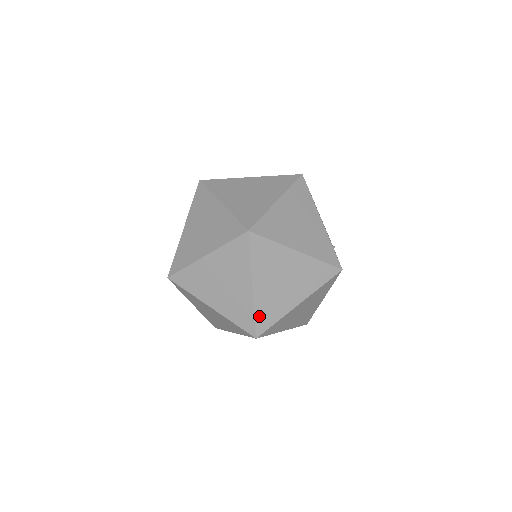
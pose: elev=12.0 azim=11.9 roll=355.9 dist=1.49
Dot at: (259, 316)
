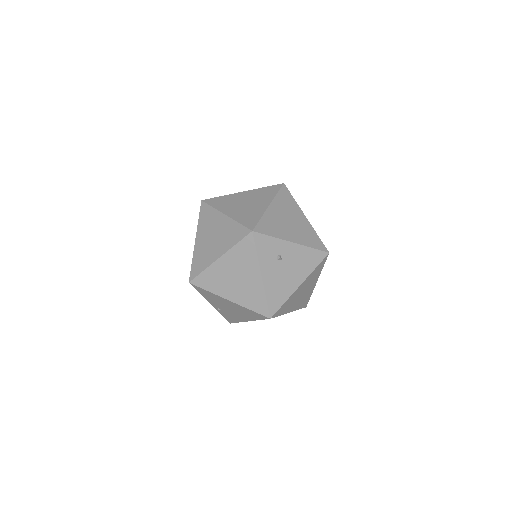
Dot at: (243, 222)
